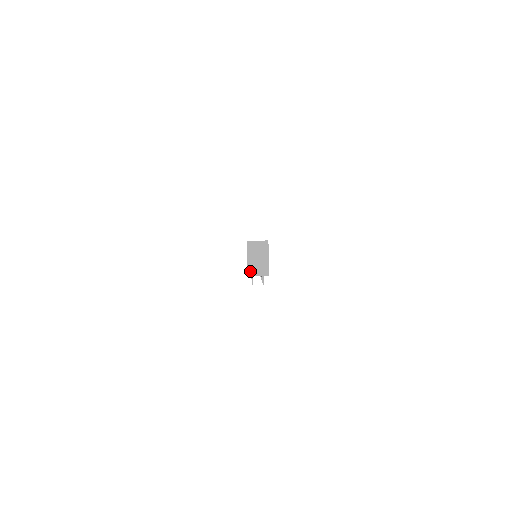
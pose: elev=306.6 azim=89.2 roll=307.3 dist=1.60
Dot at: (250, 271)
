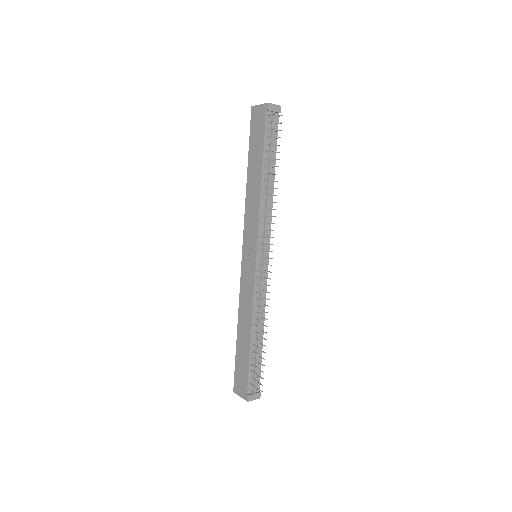
Dot at: (267, 104)
